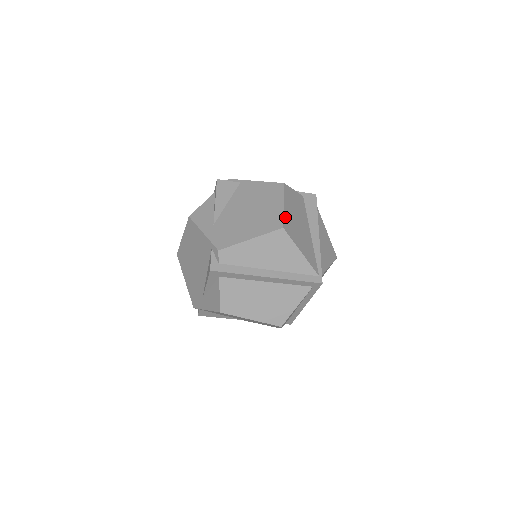
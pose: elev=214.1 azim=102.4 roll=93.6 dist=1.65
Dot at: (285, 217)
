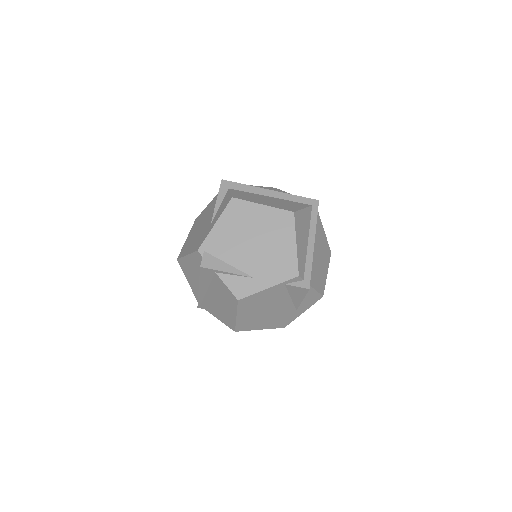
Dot at: occluded
